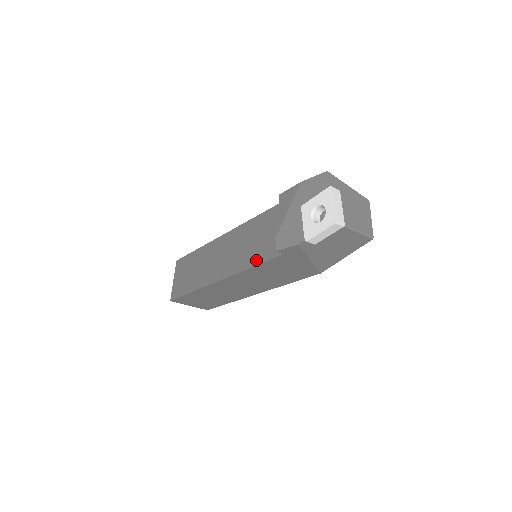
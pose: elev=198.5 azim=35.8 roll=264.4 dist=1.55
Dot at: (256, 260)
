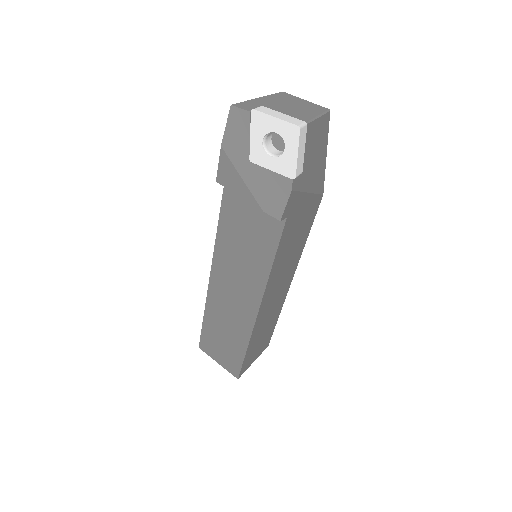
Dot at: (268, 254)
